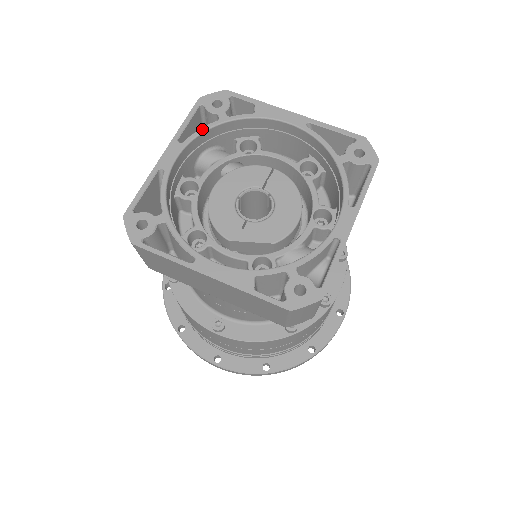
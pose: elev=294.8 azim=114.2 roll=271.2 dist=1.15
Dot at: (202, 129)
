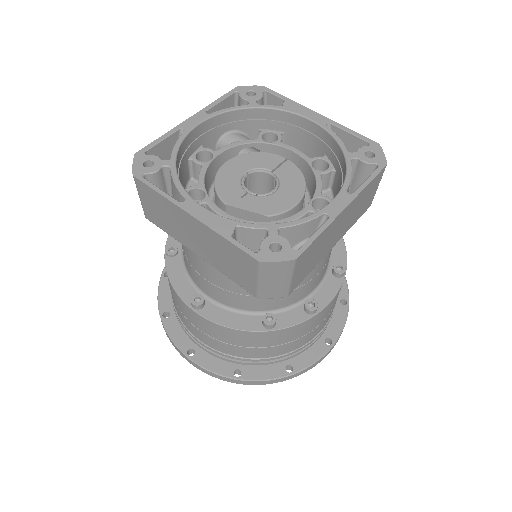
Dot at: (231, 108)
